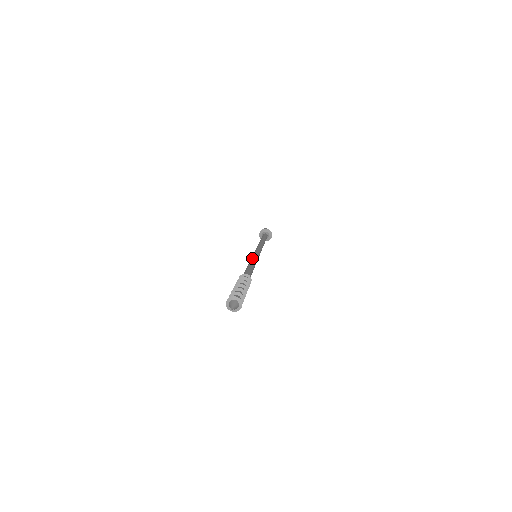
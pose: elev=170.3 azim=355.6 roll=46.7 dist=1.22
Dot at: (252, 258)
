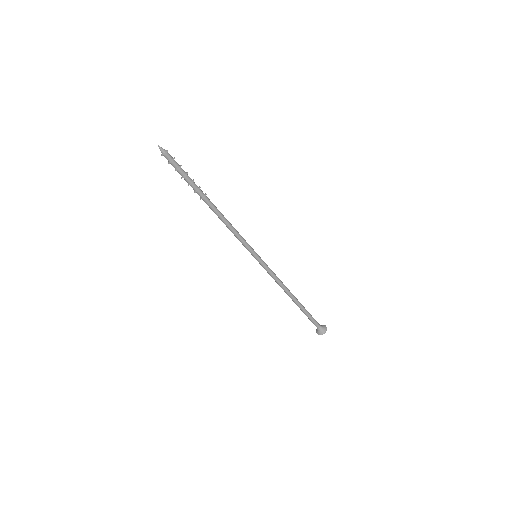
Dot at: (242, 238)
